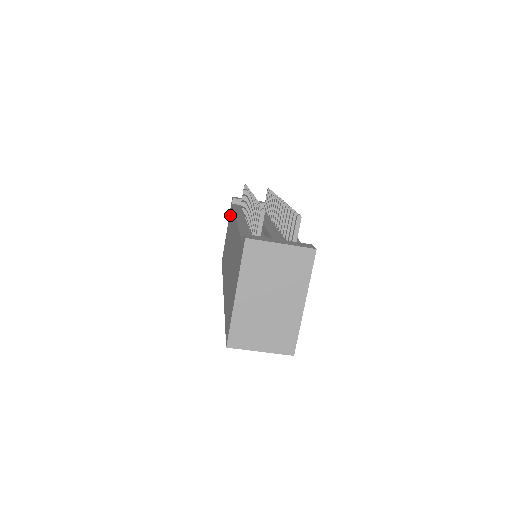
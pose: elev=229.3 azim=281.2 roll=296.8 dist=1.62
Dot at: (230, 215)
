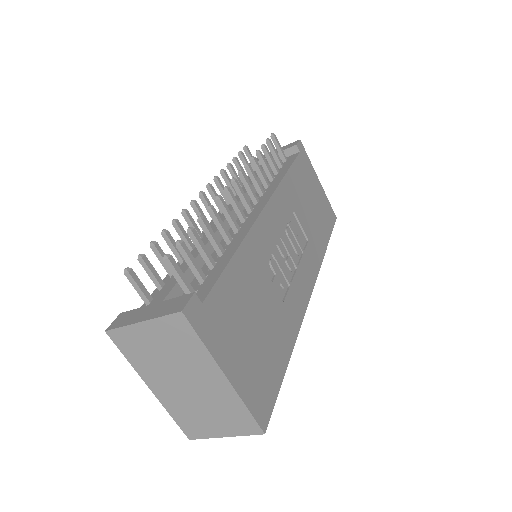
Dot at: occluded
